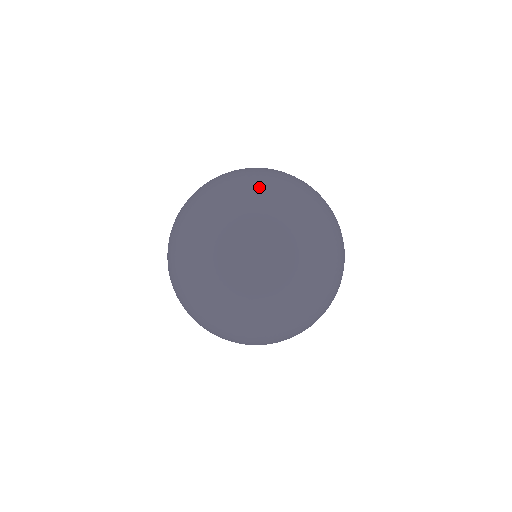
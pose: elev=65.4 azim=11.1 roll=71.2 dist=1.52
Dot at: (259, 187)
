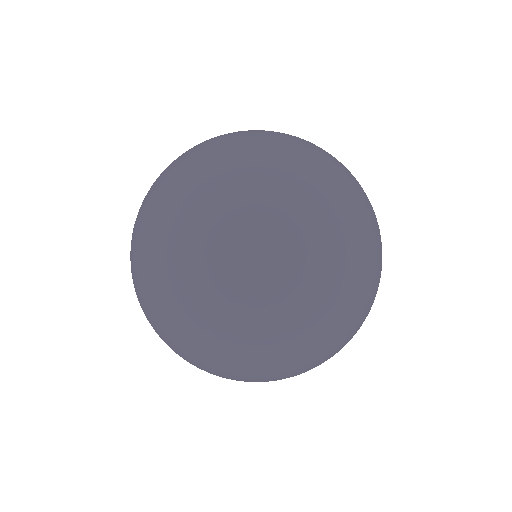
Dot at: (166, 285)
